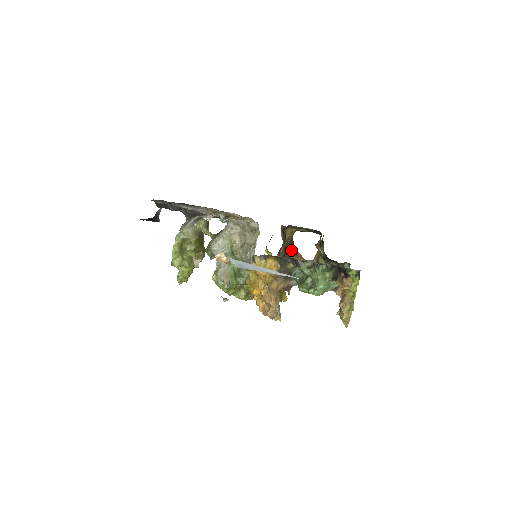
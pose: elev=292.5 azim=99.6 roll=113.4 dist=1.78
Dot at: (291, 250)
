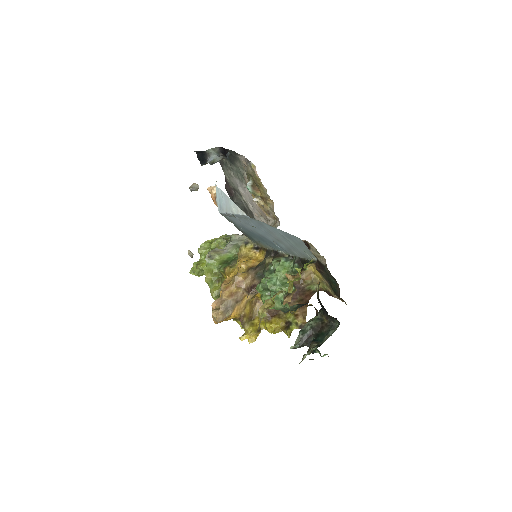
Dot at: (300, 297)
